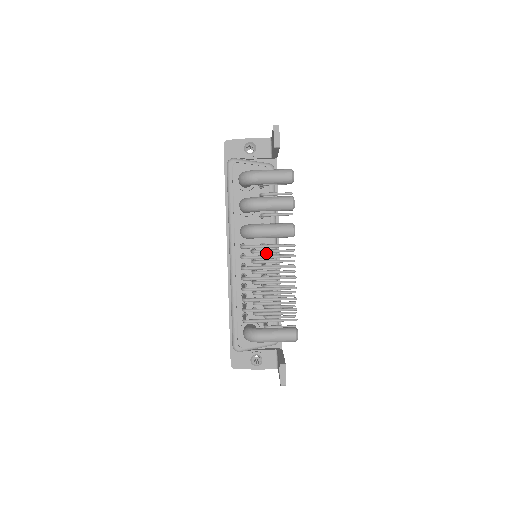
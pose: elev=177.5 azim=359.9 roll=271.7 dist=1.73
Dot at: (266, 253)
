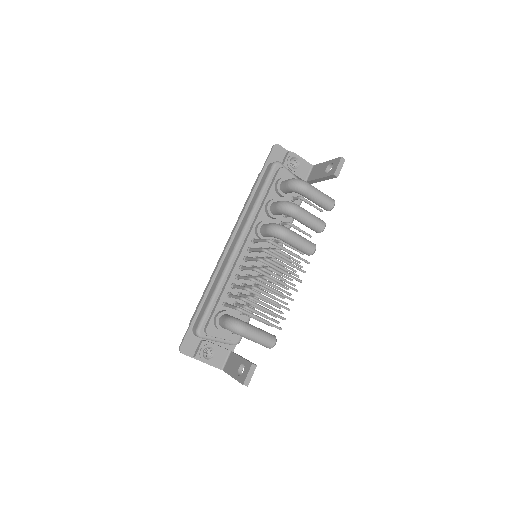
Dot at: occluded
